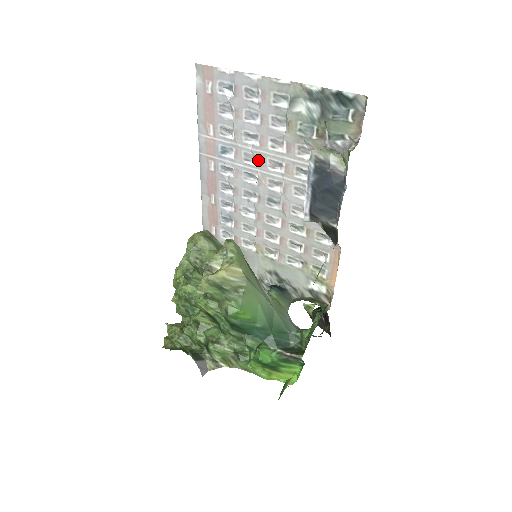
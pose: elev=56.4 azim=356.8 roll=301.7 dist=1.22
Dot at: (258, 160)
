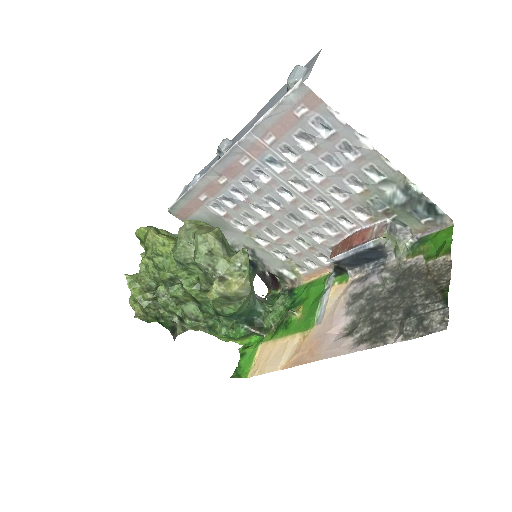
Dot at: (306, 189)
